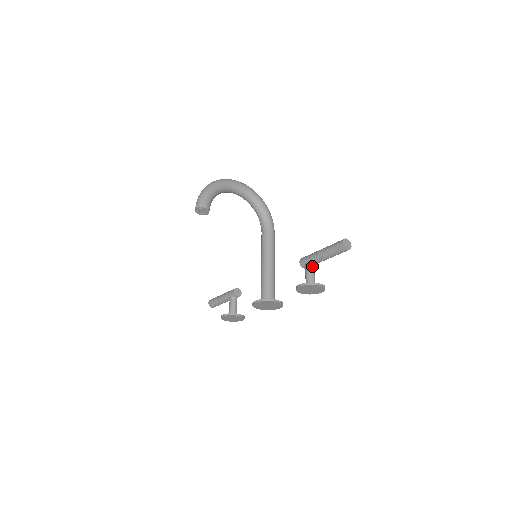
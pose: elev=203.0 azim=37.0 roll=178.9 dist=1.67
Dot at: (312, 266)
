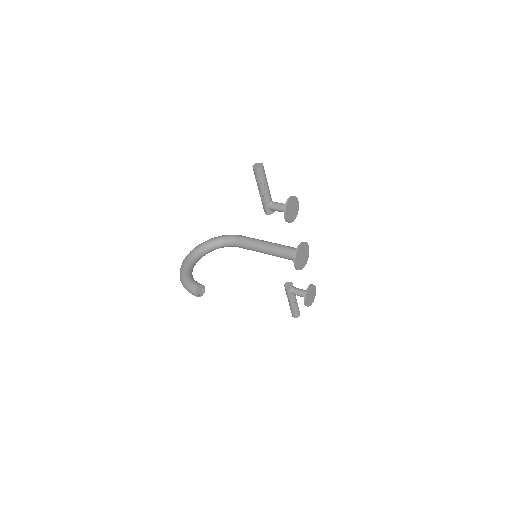
Dot at: (272, 204)
